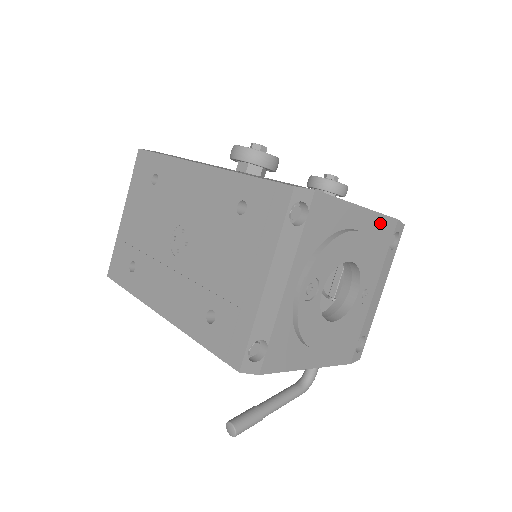
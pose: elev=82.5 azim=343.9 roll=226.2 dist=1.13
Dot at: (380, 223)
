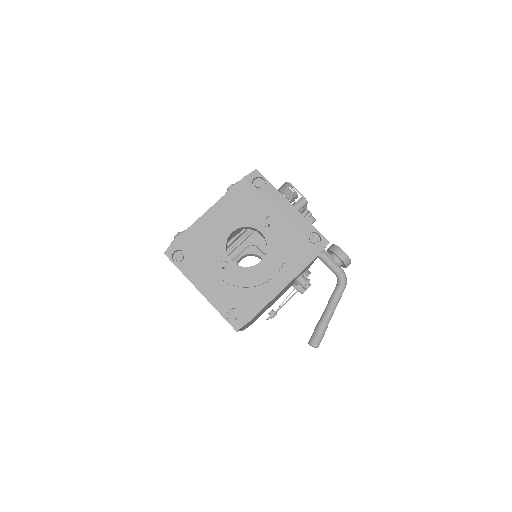
Dot at: (233, 195)
